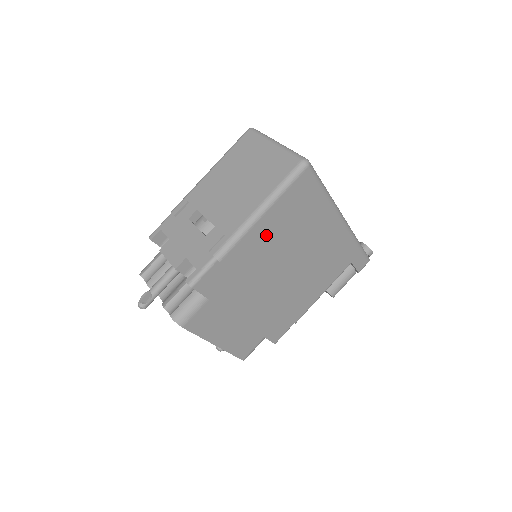
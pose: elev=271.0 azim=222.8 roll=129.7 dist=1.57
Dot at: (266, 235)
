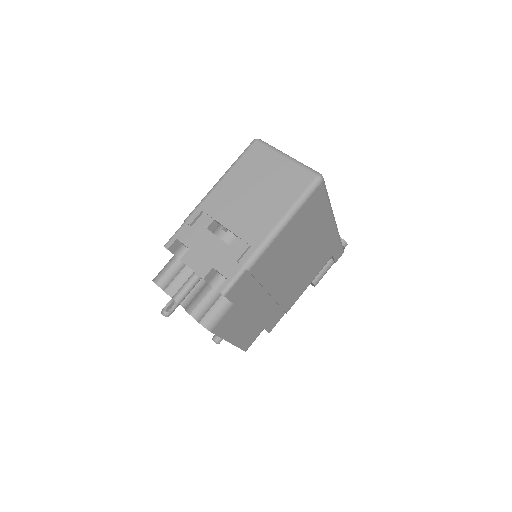
Dot at: (284, 243)
